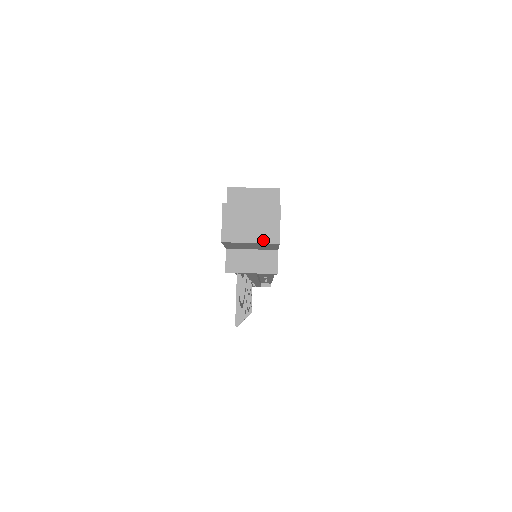
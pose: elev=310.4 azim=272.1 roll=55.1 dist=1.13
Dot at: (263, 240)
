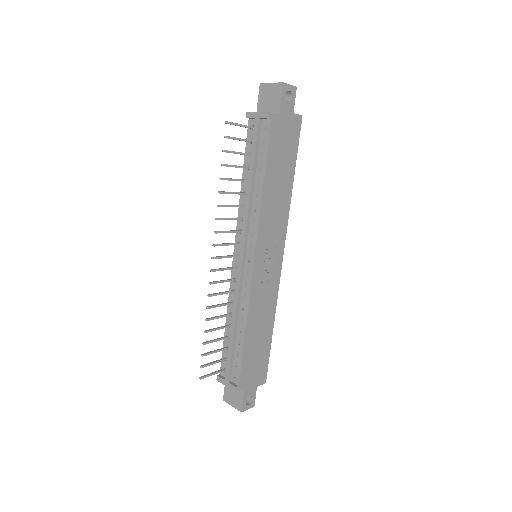
Dot at: (278, 83)
